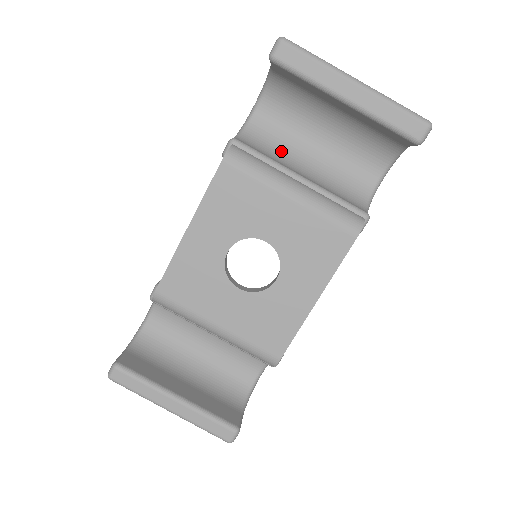
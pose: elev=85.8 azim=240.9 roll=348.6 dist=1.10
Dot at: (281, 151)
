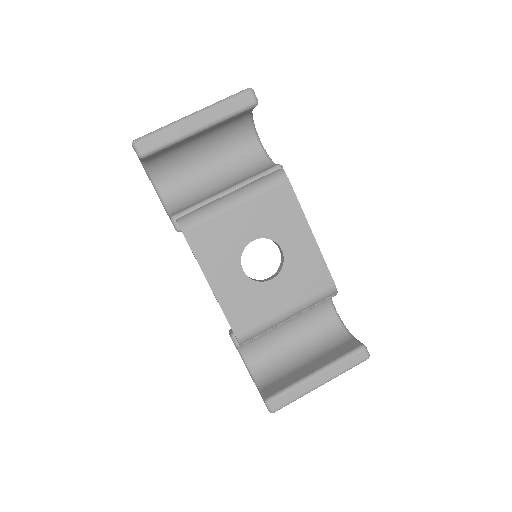
Dot at: (198, 193)
